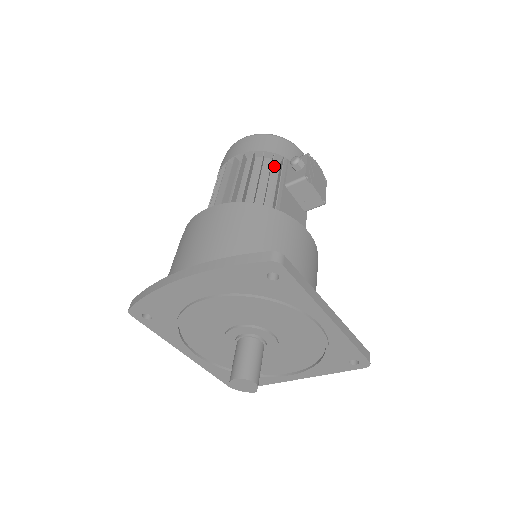
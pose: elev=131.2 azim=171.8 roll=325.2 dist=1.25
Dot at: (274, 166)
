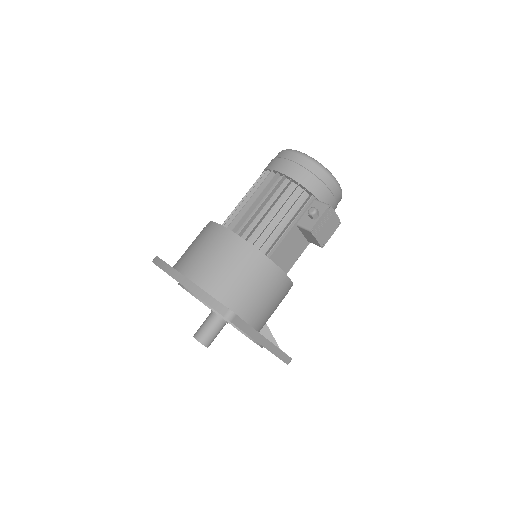
Dot at: (301, 198)
